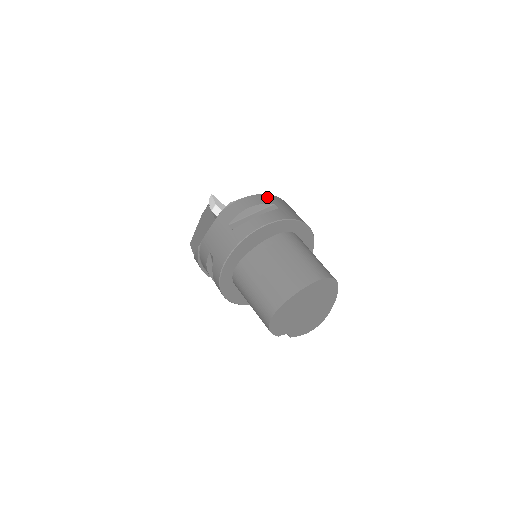
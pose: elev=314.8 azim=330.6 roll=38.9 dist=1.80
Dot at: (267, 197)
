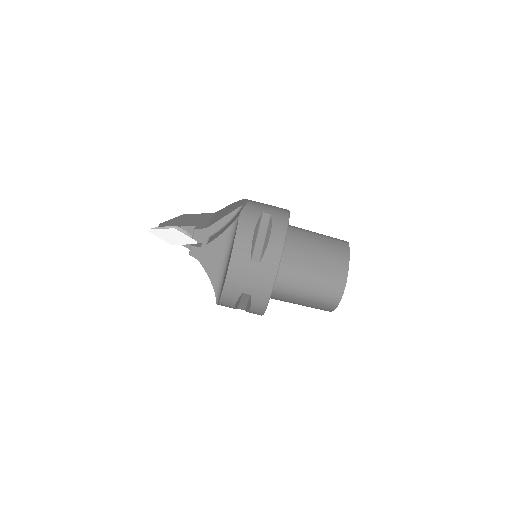
Dot at: (229, 291)
